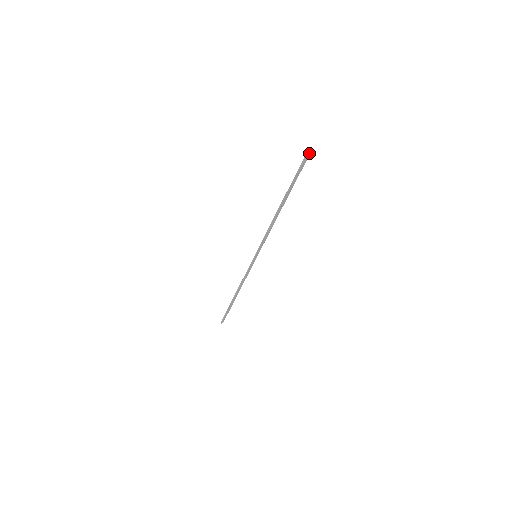
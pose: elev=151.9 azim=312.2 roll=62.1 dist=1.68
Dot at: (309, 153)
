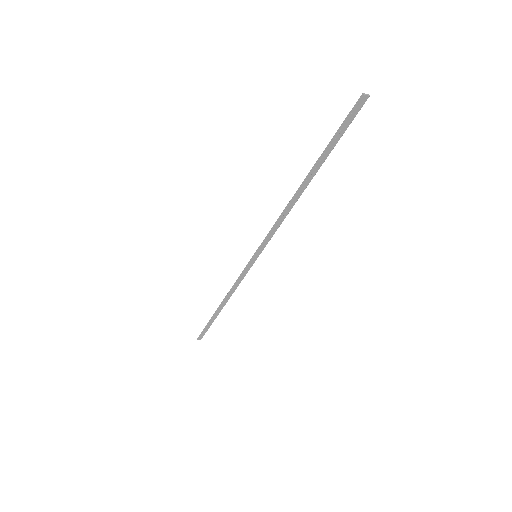
Dot at: (367, 96)
